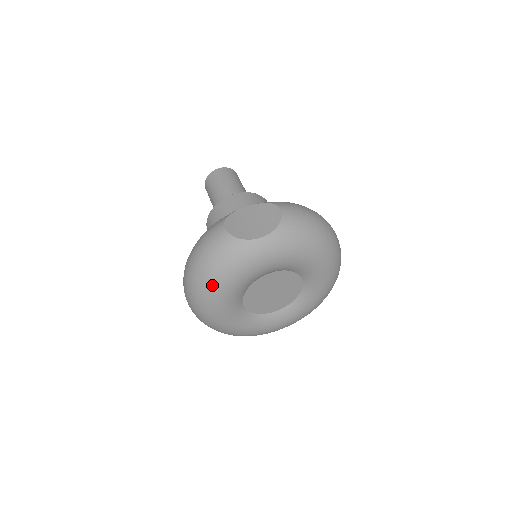
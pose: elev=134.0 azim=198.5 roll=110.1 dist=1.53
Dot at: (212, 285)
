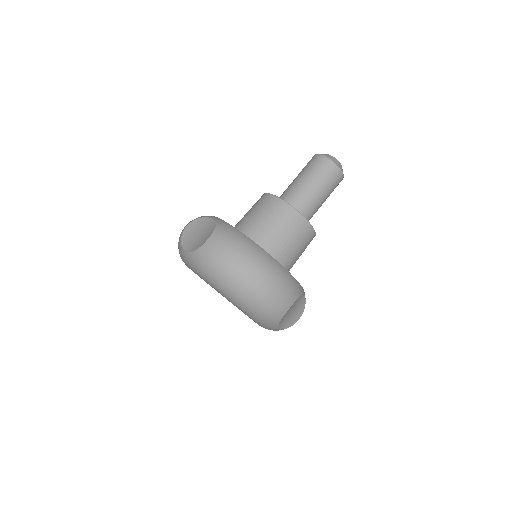
Dot at: occluded
